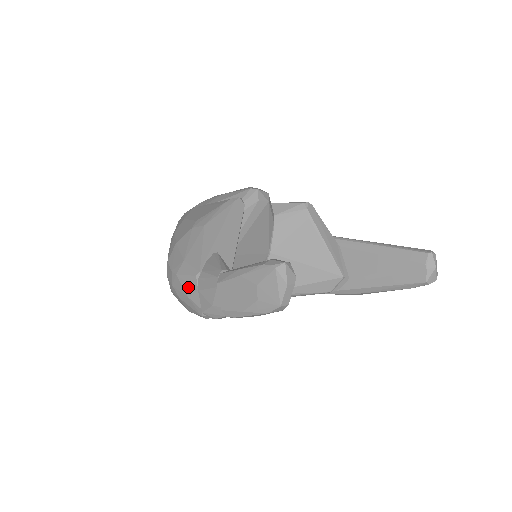
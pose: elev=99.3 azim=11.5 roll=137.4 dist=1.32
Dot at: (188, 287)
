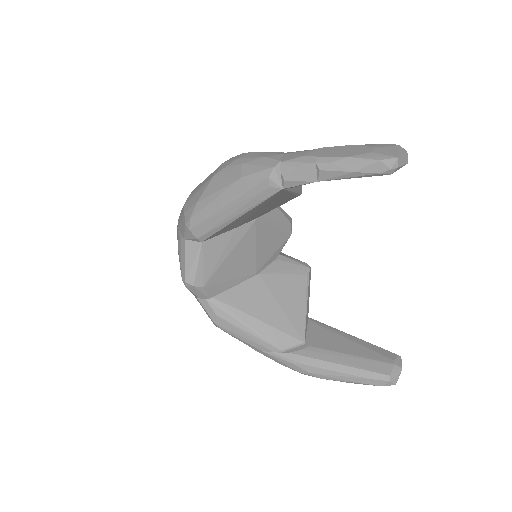
Dot at: (268, 154)
